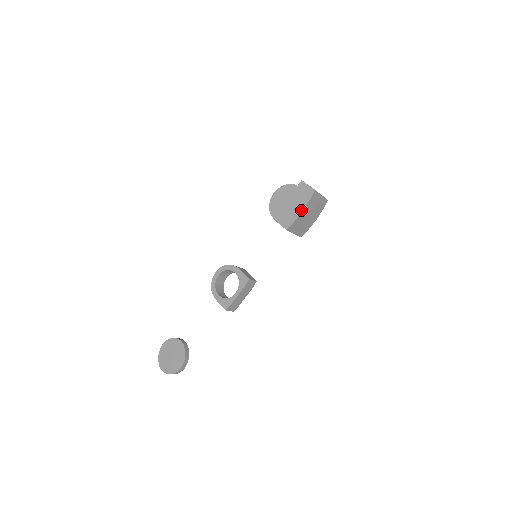
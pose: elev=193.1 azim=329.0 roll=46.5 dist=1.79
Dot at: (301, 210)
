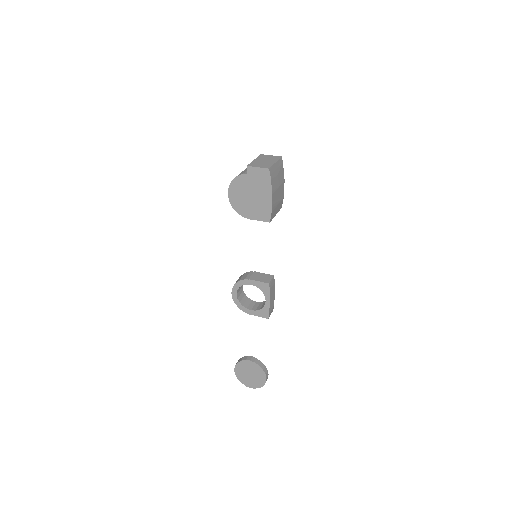
Dot at: (270, 196)
